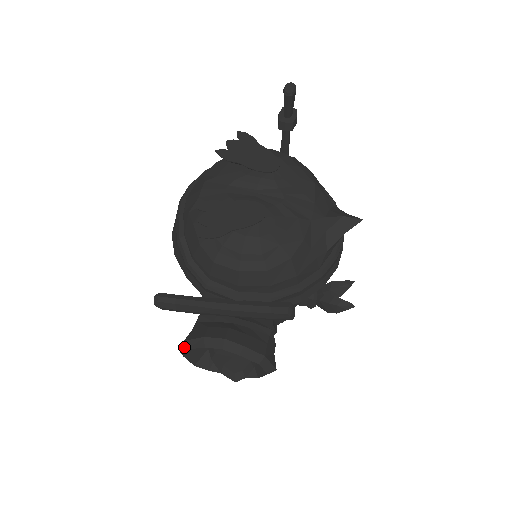
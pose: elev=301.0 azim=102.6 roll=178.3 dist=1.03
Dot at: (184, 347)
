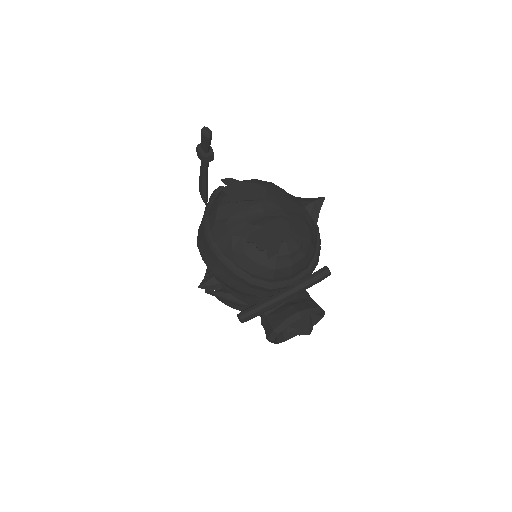
Dot at: (274, 335)
